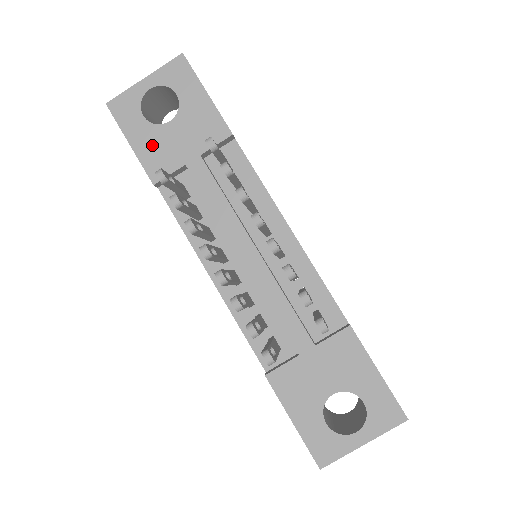
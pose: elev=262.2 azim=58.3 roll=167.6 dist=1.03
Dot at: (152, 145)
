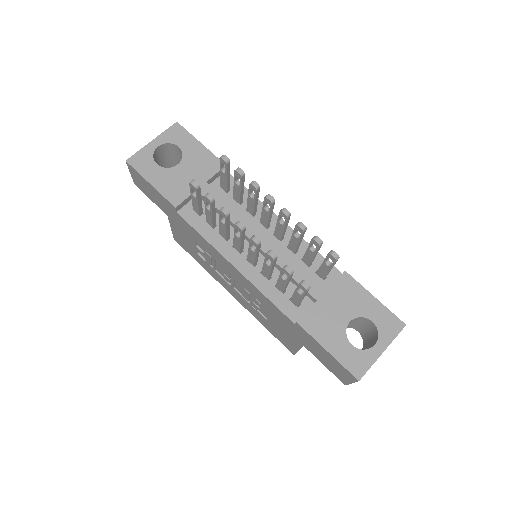
Dot at: (168, 182)
